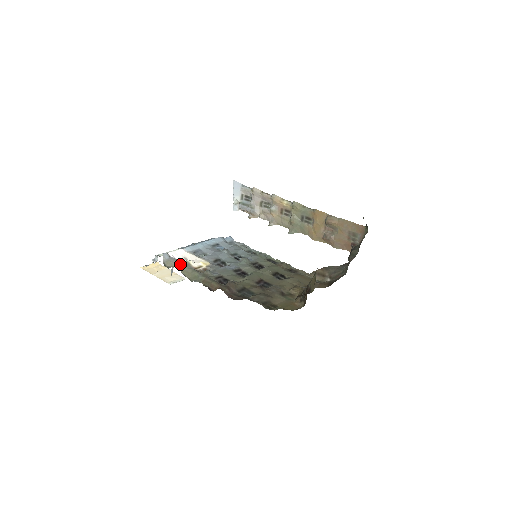
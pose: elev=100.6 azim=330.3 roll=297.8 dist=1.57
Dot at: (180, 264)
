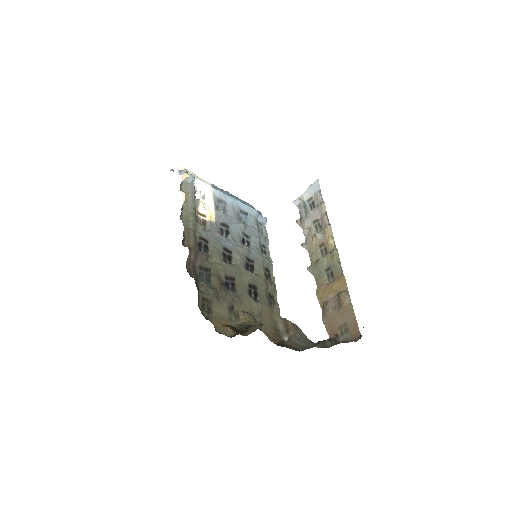
Dot at: (191, 196)
